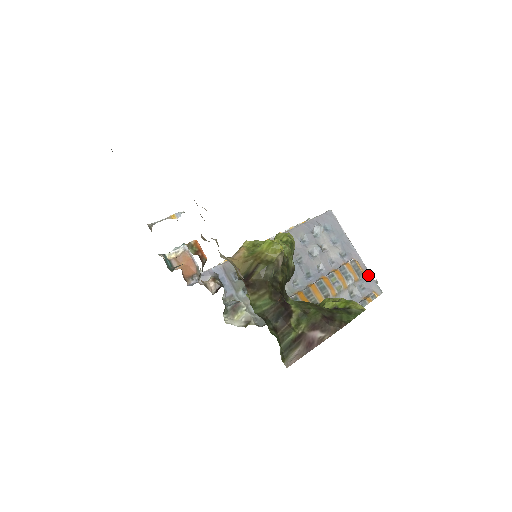
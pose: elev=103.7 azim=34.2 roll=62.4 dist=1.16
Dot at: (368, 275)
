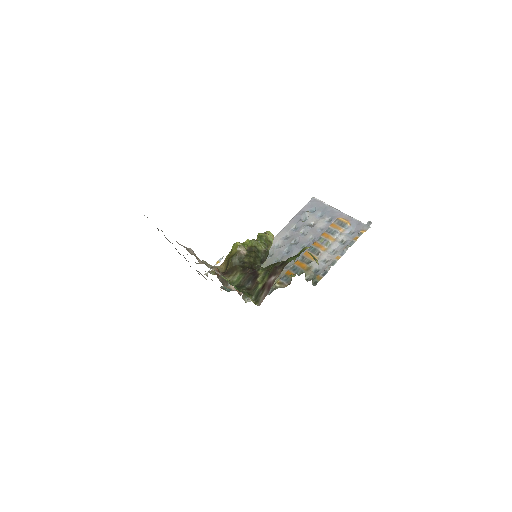
Dot at: (354, 222)
